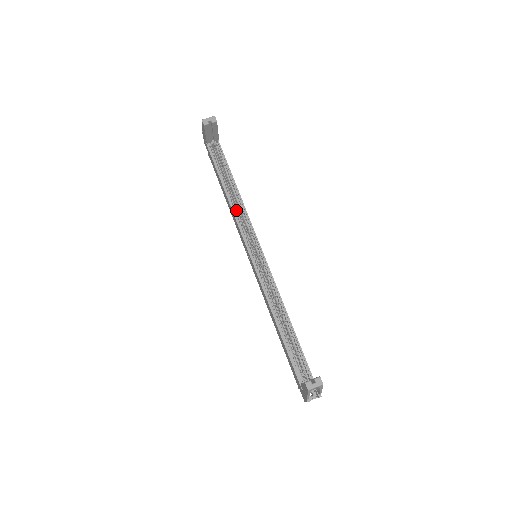
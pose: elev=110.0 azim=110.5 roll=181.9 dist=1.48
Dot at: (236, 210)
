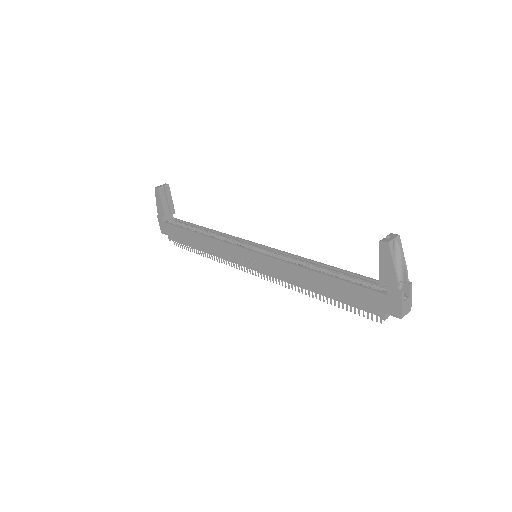
Dot at: (216, 238)
